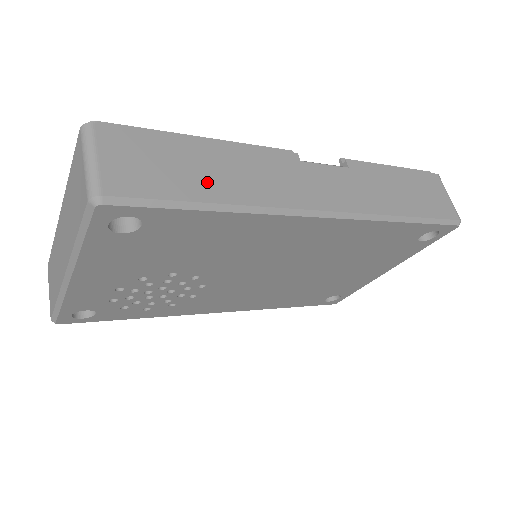
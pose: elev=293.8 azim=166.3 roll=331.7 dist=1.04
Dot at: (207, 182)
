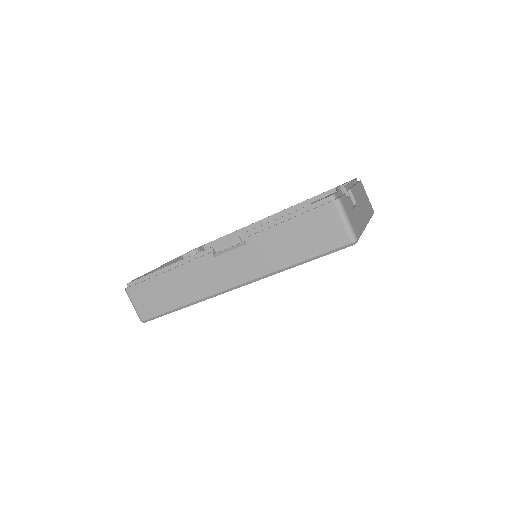
Dot at: (173, 297)
